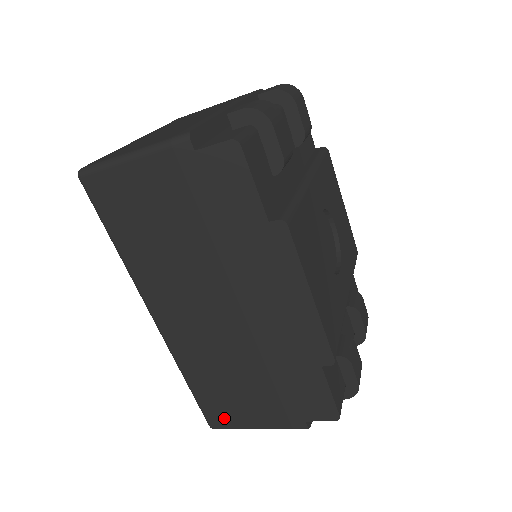
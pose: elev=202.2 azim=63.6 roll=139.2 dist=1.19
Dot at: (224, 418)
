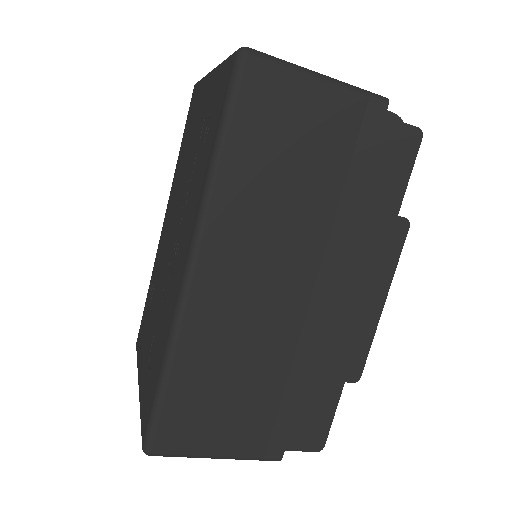
Dot at: (182, 437)
